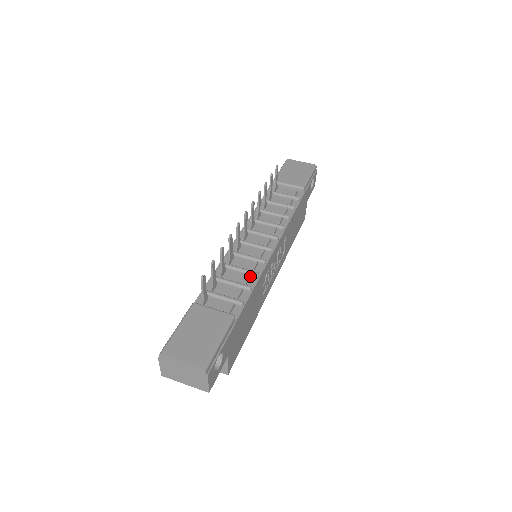
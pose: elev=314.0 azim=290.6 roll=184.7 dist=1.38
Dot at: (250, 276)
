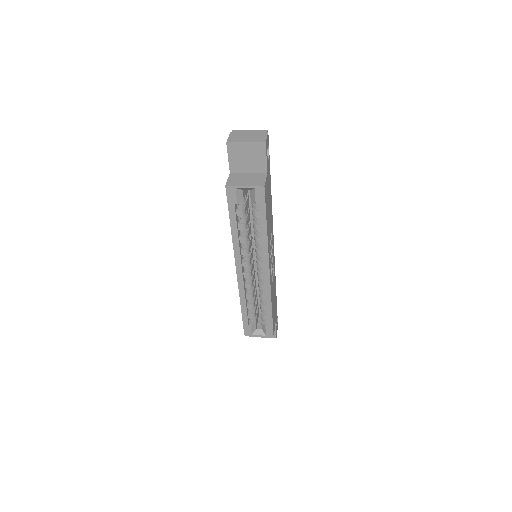
Dot at: occluded
